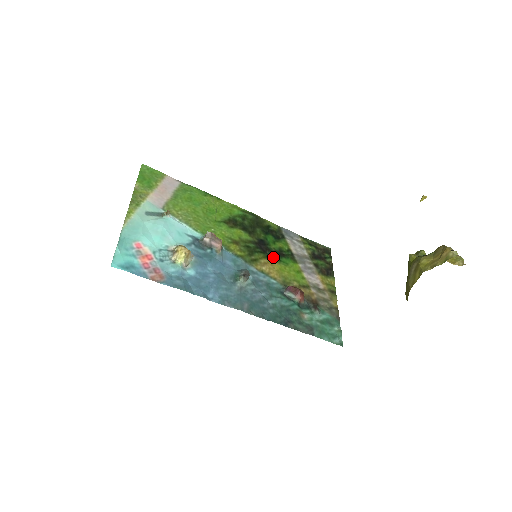
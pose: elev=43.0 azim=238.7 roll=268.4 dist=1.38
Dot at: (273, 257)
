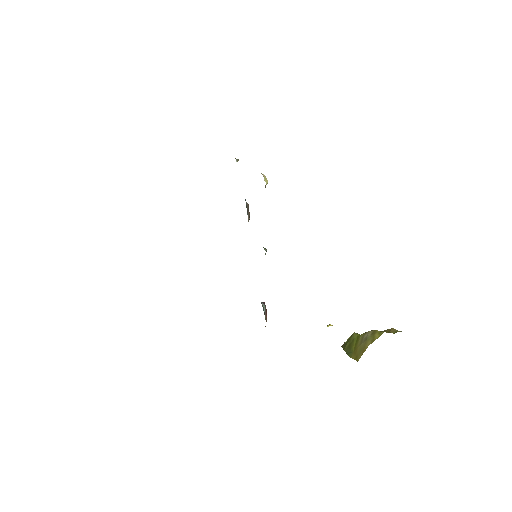
Dot at: occluded
